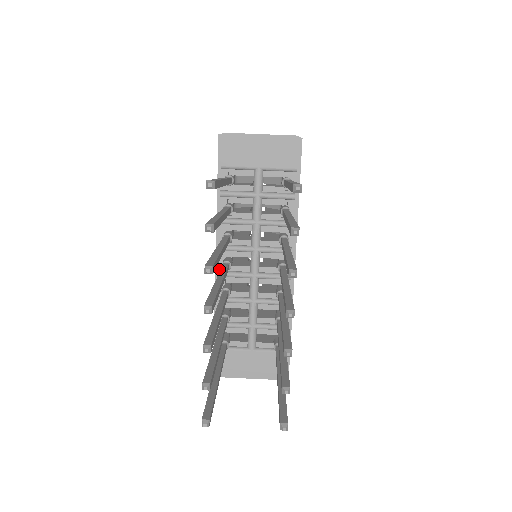
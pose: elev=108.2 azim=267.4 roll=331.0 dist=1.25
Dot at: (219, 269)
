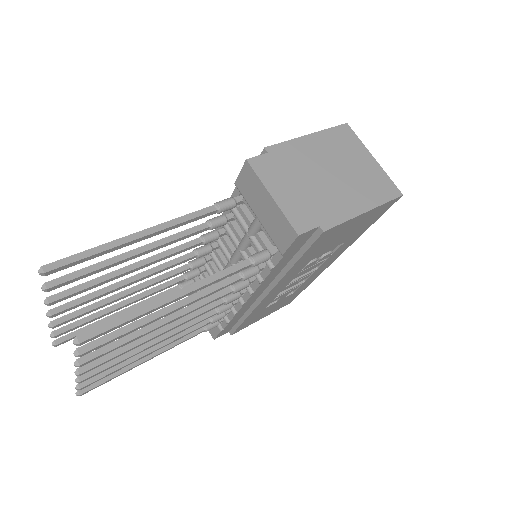
Dot at: occluded
